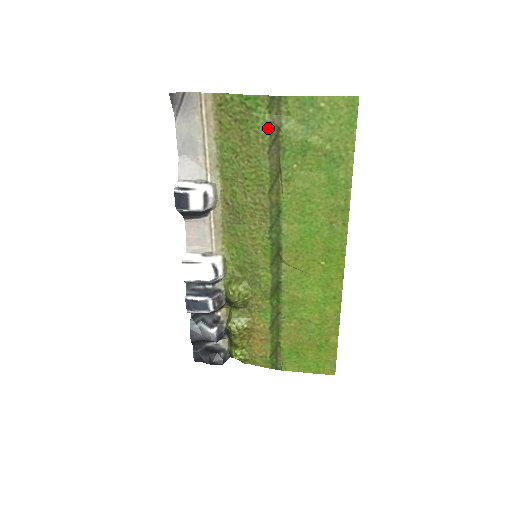
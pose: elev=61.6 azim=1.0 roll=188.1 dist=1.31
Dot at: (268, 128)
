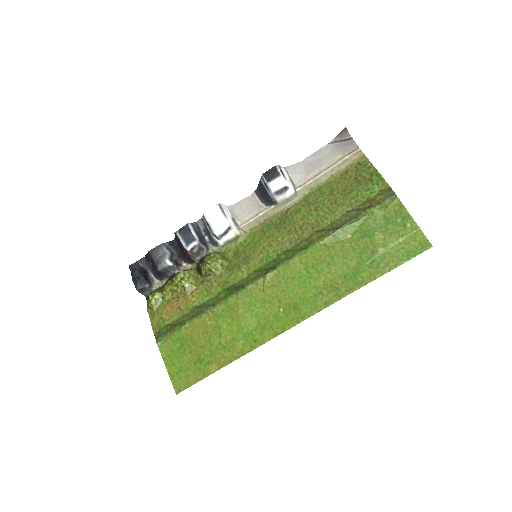
Dot at: (366, 200)
